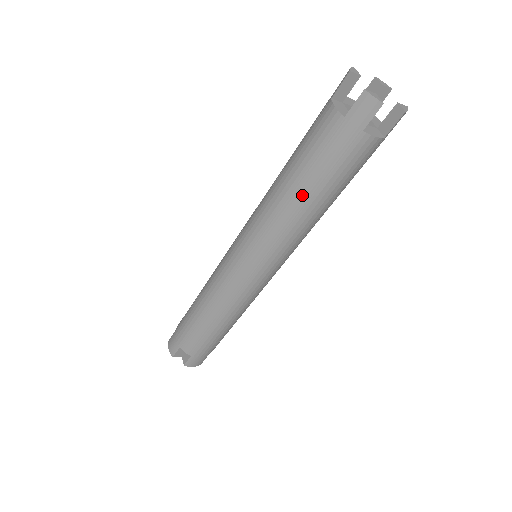
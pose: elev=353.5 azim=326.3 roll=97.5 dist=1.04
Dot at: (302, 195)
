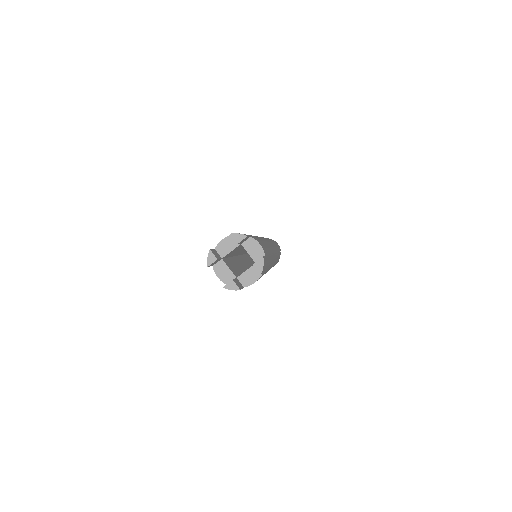
Dot at: occluded
